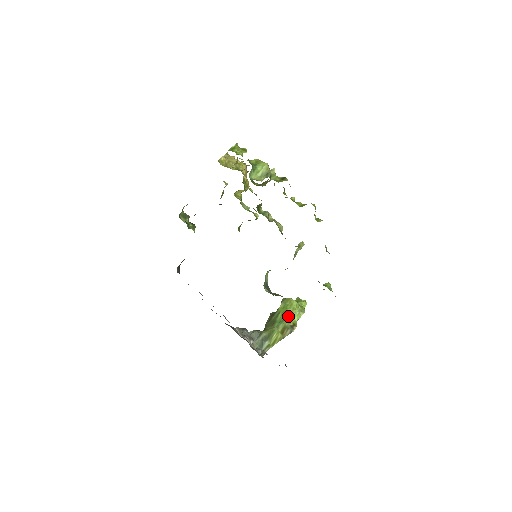
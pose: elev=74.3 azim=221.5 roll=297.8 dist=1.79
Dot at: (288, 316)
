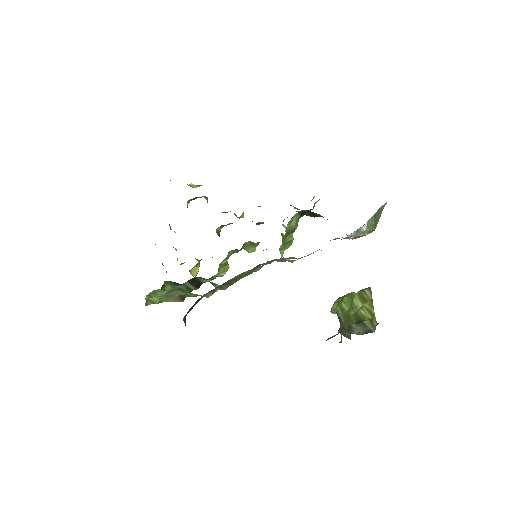
Dot at: (350, 296)
